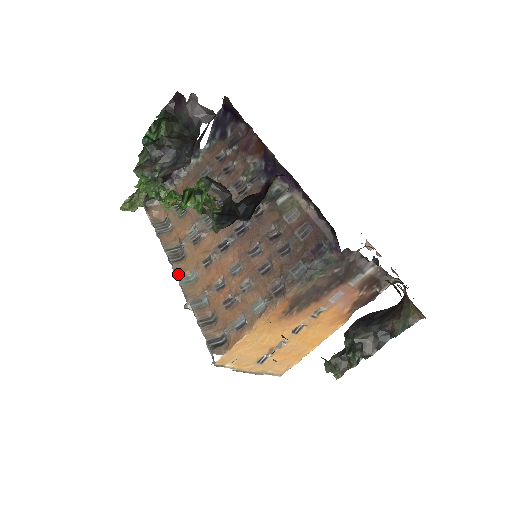
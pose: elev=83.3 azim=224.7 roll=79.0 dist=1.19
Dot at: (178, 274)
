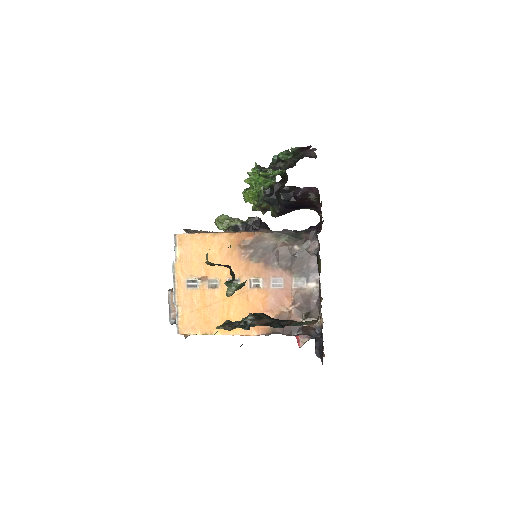
Dot at: (208, 232)
